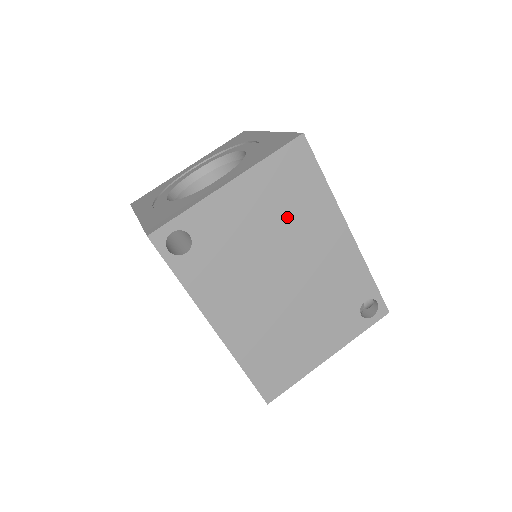
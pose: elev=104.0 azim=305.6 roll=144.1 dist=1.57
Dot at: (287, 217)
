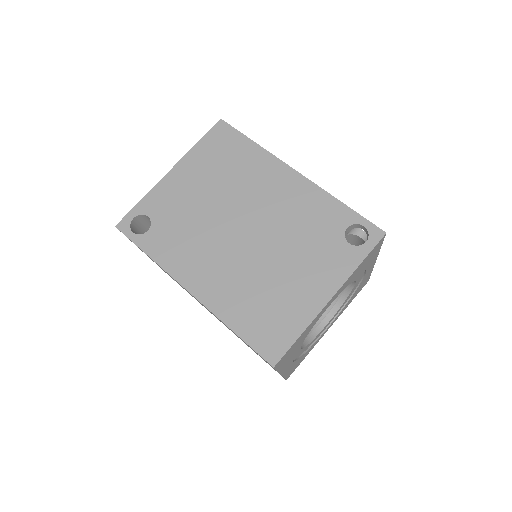
Dot at: (228, 179)
